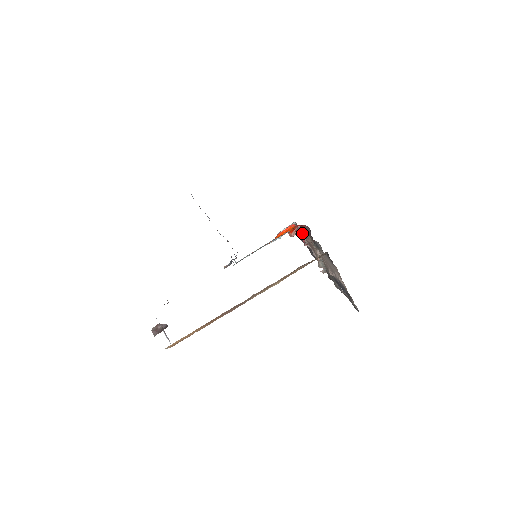
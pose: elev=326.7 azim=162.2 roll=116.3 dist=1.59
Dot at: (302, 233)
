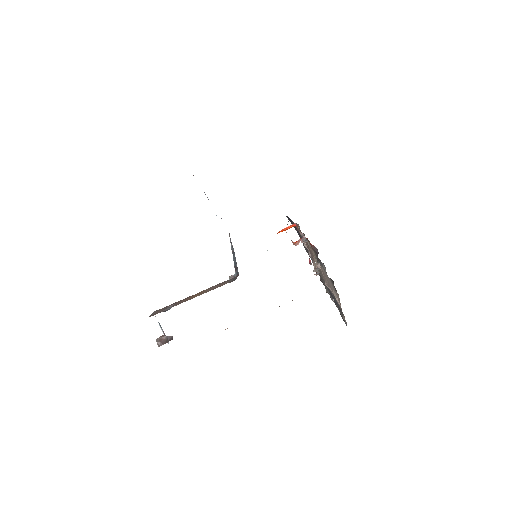
Dot at: occluded
